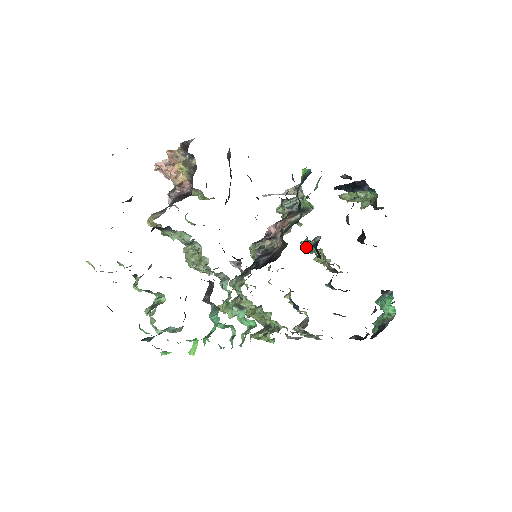
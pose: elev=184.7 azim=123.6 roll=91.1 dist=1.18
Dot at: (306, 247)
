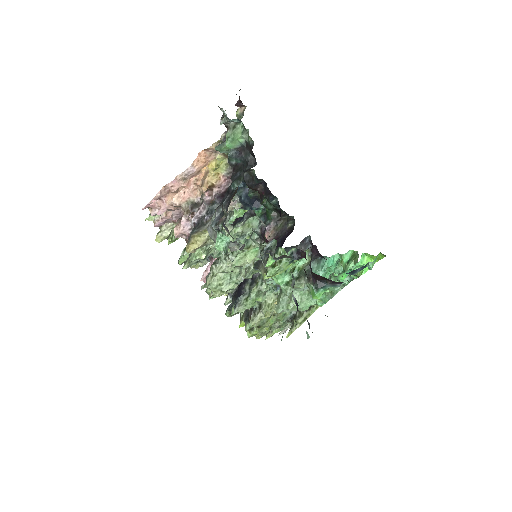
Dot at: occluded
